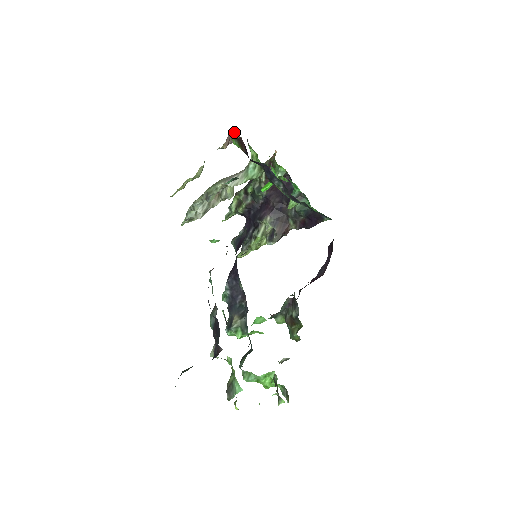
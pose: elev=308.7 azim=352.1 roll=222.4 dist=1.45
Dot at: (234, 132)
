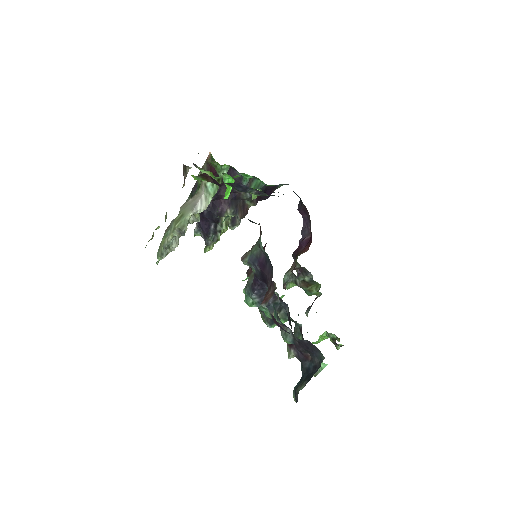
Dot at: (184, 166)
